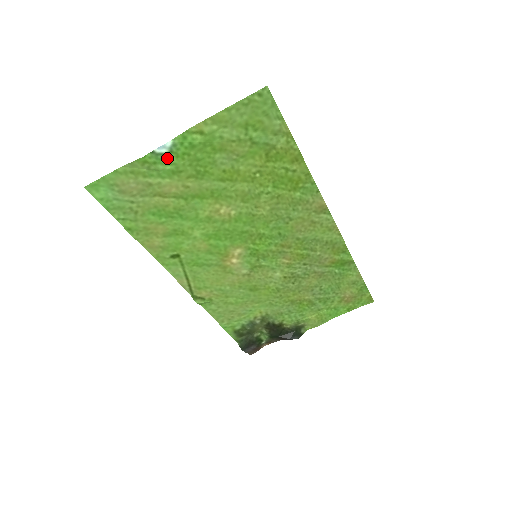
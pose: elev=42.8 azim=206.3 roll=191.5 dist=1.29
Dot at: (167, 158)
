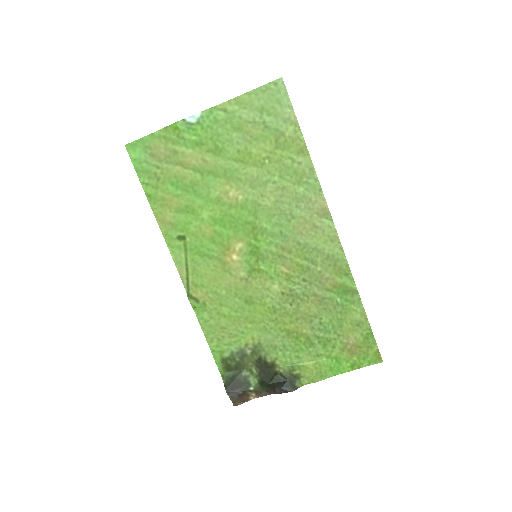
Dot at: (194, 128)
